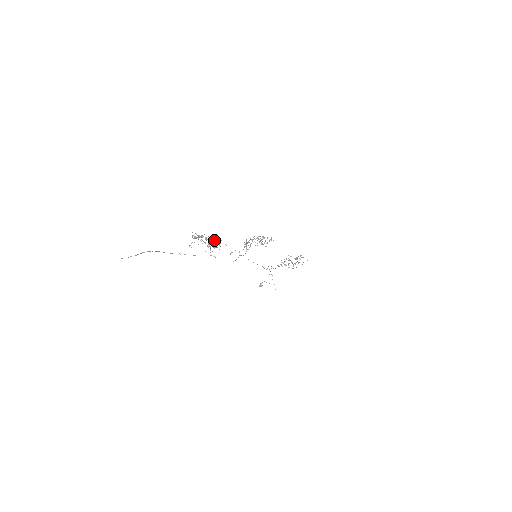
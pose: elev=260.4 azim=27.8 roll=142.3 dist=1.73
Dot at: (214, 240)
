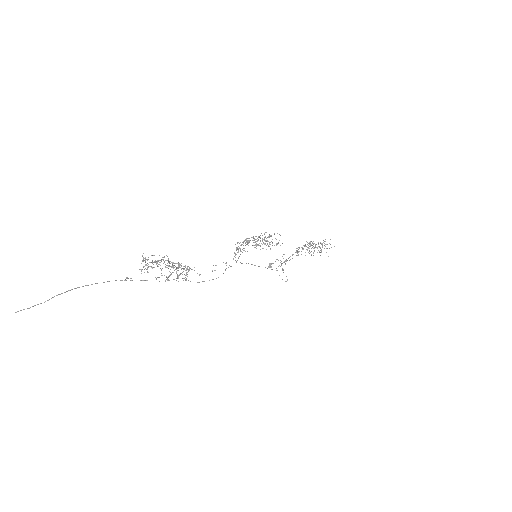
Dot at: (179, 264)
